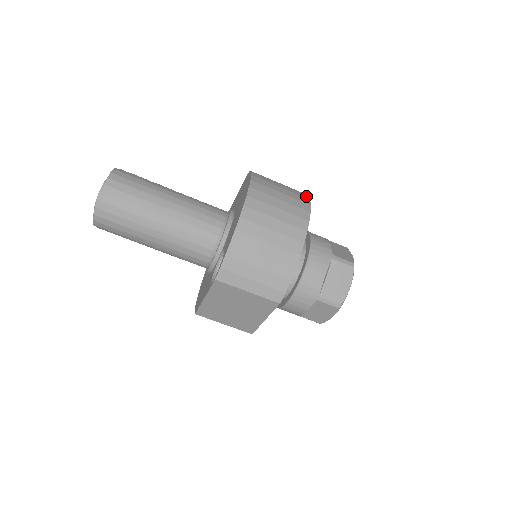
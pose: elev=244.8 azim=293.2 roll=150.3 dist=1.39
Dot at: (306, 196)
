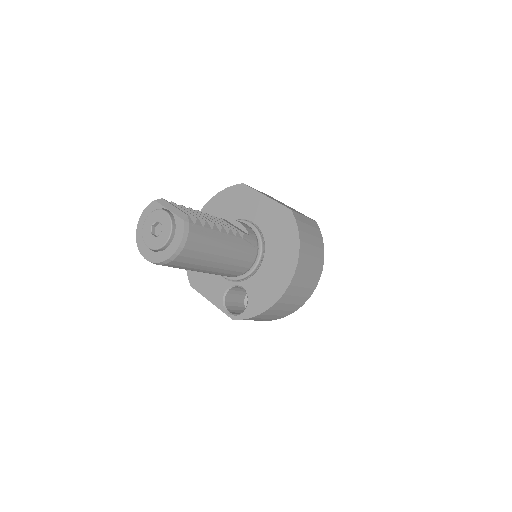
Dot at: (323, 253)
